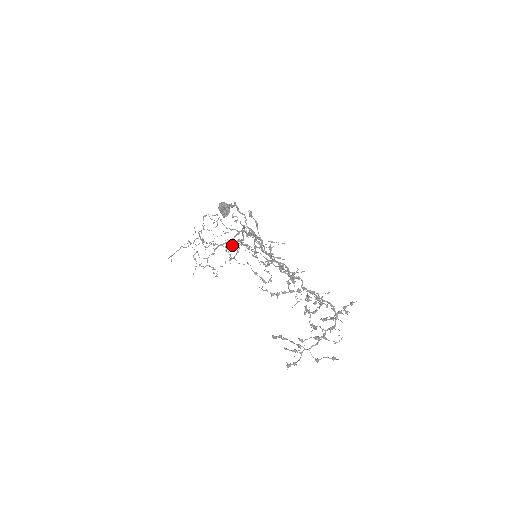
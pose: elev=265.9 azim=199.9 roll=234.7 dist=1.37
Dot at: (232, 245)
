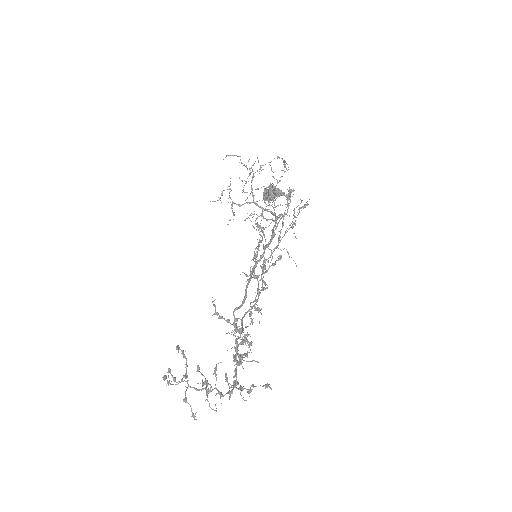
Dot at: occluded
